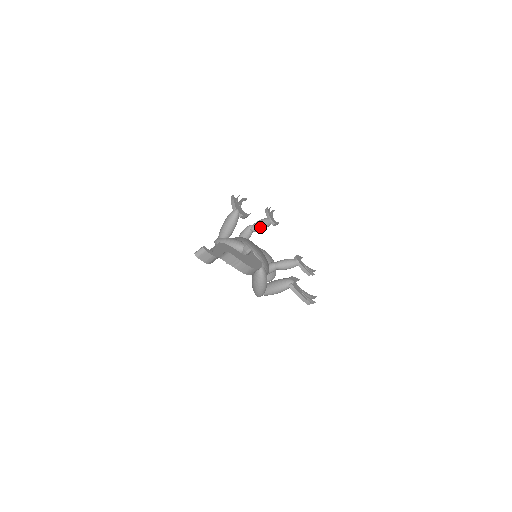
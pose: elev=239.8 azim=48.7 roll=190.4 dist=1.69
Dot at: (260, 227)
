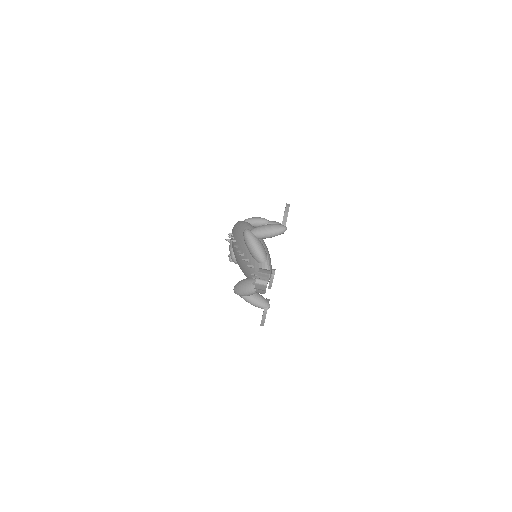
Dot at: occluded
